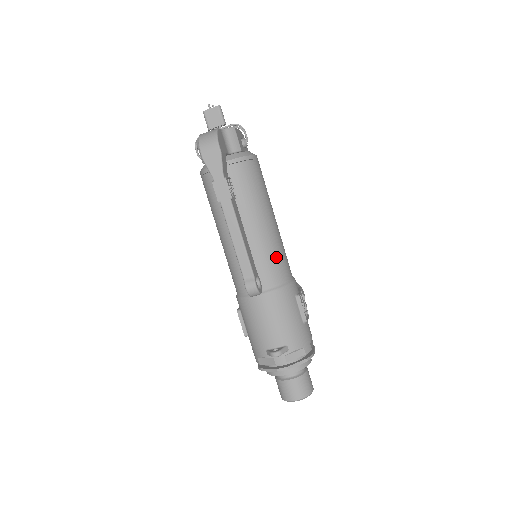
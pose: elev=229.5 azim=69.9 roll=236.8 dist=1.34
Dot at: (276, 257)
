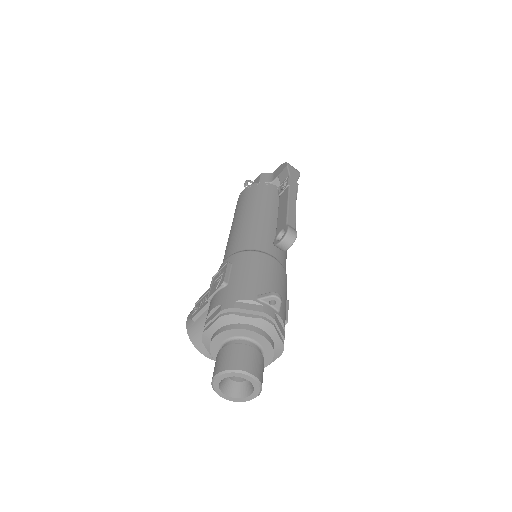
Dot at: occluded
